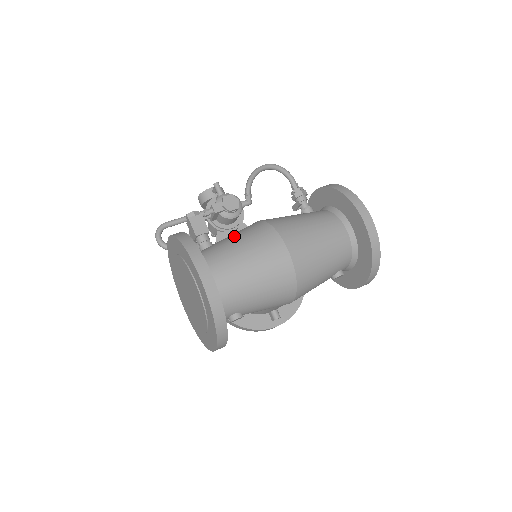
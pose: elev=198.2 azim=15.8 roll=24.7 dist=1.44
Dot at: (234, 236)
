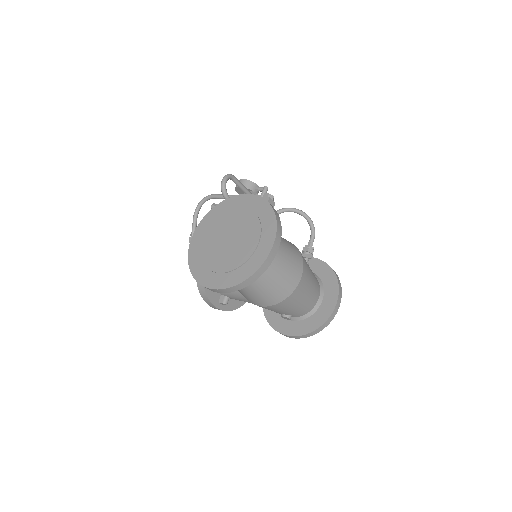
Dot at: occluded
